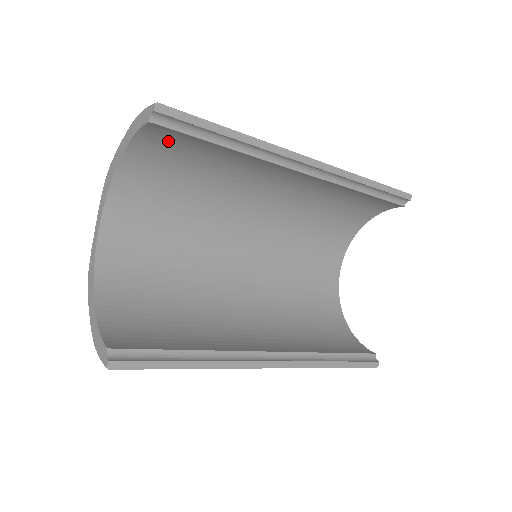
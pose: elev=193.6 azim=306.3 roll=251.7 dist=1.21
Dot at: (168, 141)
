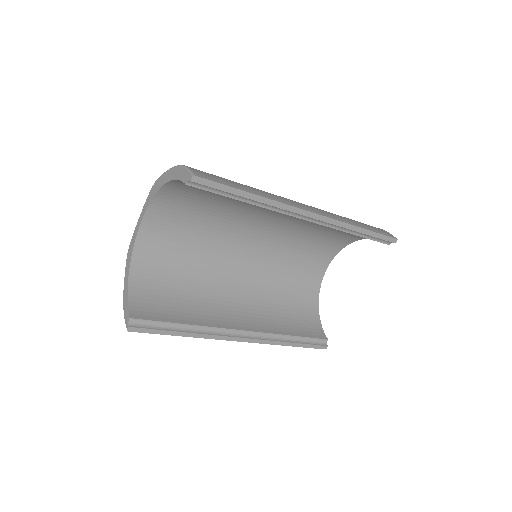
Dot at: occluded
